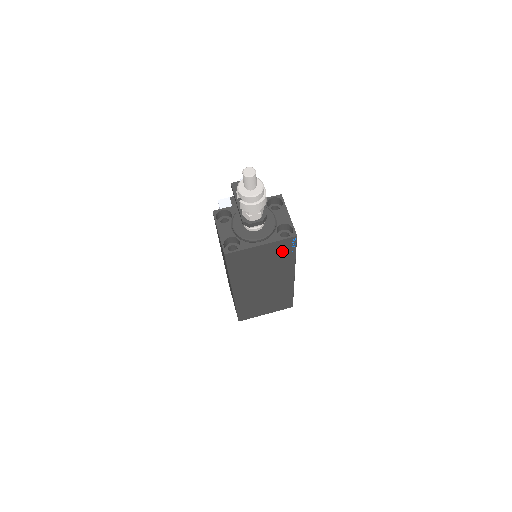
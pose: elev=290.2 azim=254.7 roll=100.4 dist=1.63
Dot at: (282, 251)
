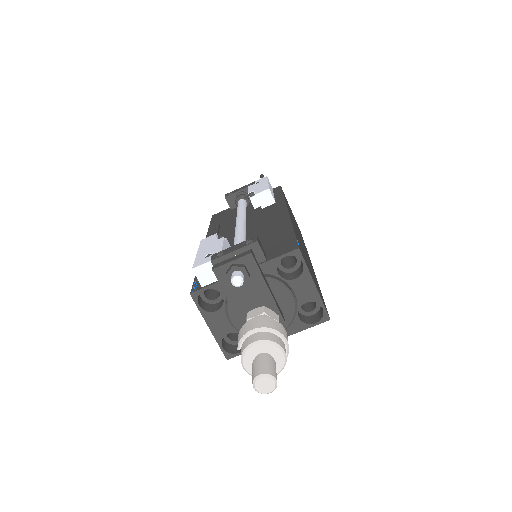
Dot at: occluded
